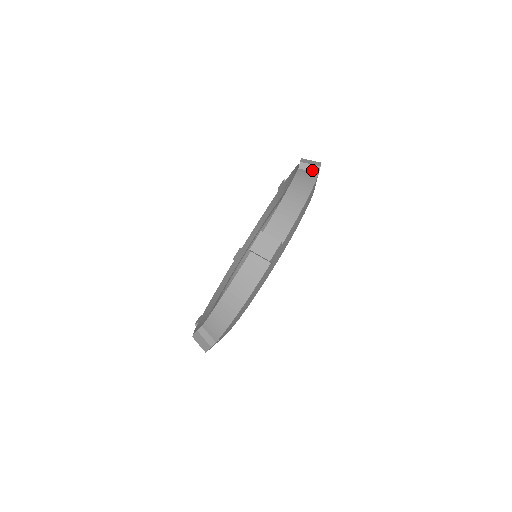
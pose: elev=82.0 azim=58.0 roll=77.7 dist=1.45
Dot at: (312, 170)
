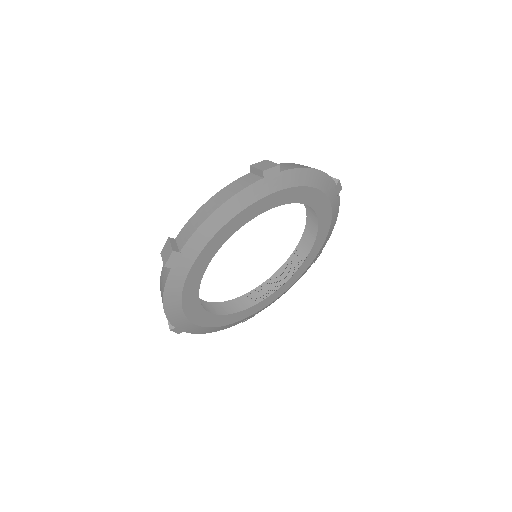
Dot at: occluded
